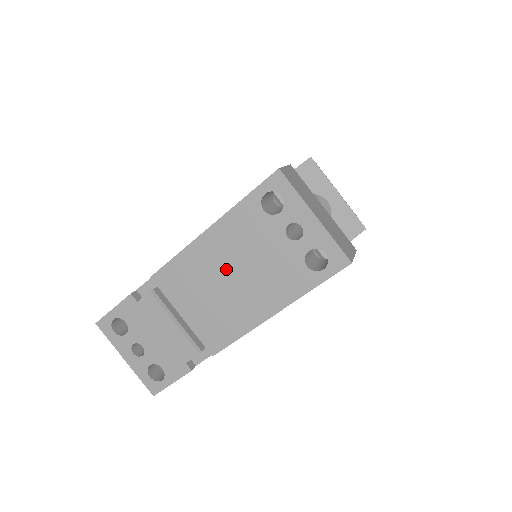
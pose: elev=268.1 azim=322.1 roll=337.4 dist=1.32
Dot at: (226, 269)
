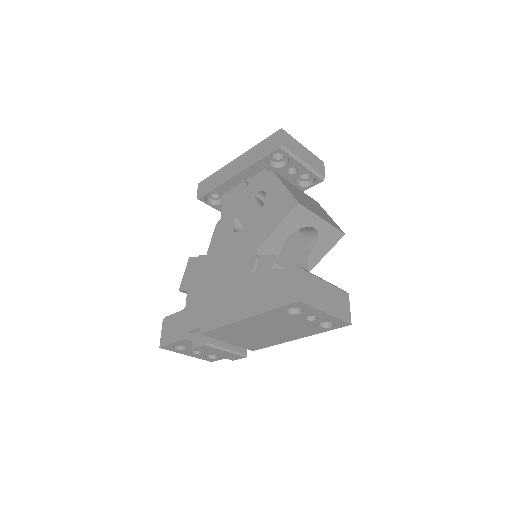
Dot at: (260, 330)
